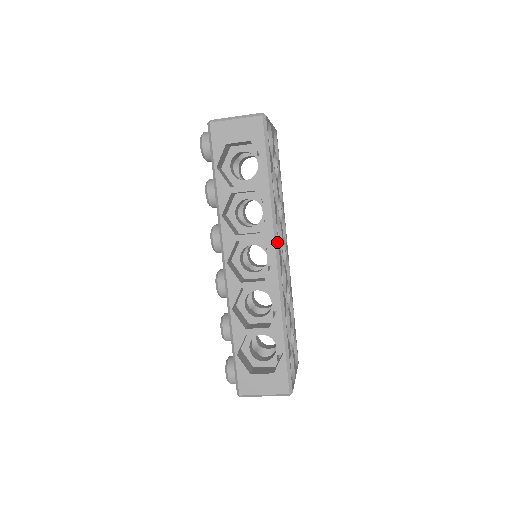
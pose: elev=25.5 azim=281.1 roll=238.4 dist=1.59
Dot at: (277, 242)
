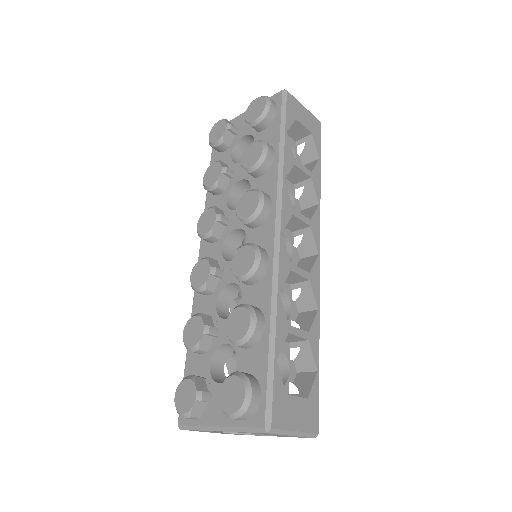
Dot at: (319, 239)
